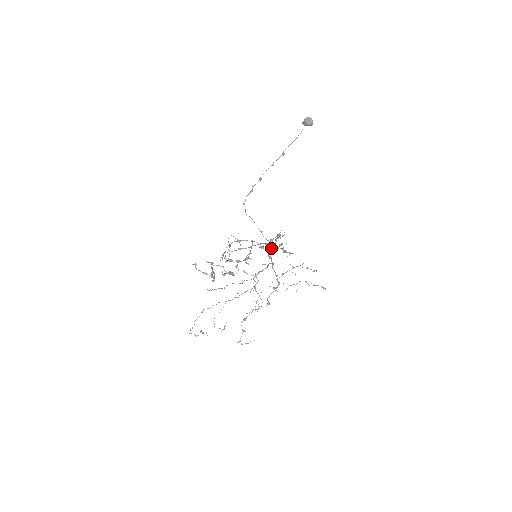
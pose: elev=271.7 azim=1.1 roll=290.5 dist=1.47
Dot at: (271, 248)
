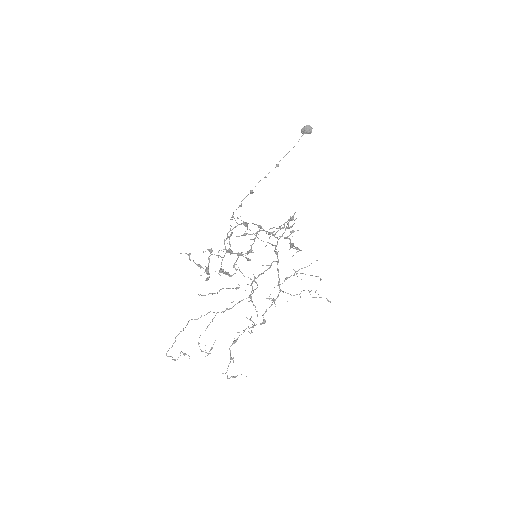
Dot at: occluded
